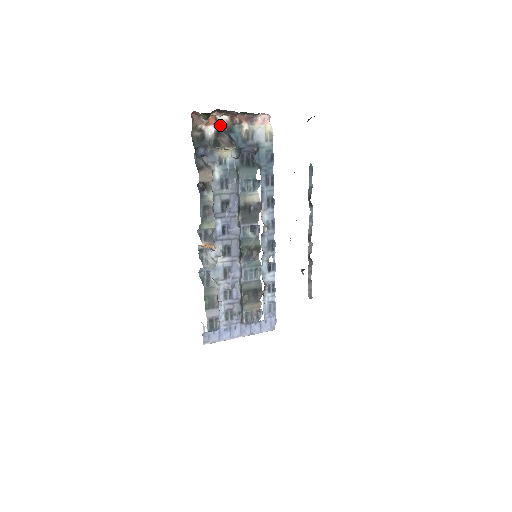
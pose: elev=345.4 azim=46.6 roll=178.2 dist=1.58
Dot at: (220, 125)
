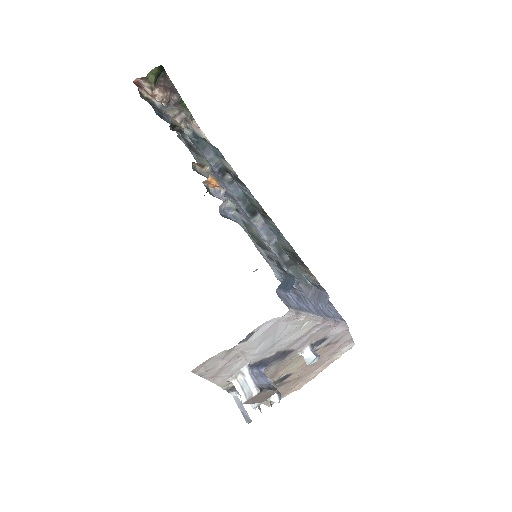
Dot at: occluded
